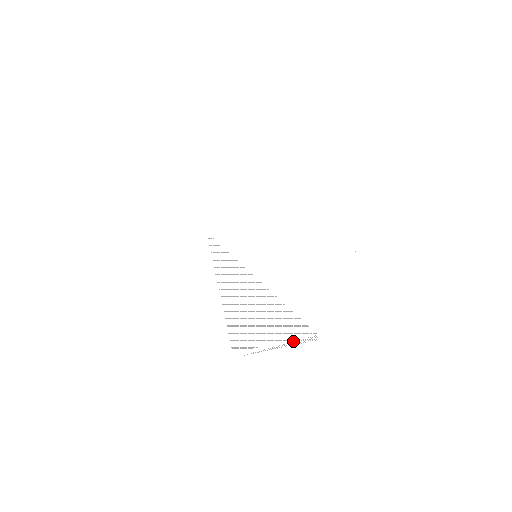
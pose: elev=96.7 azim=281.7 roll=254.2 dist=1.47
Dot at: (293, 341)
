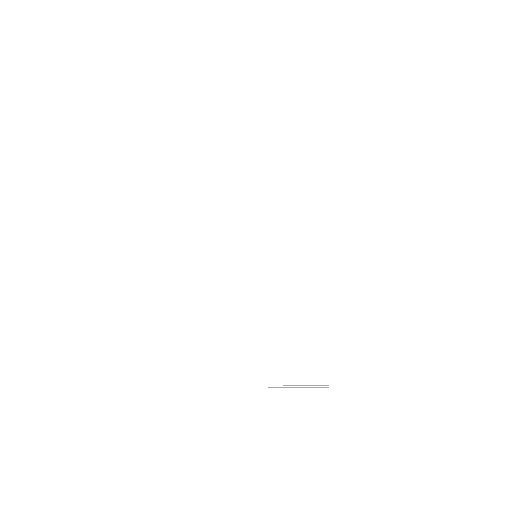
Dot at: (289, 384)
